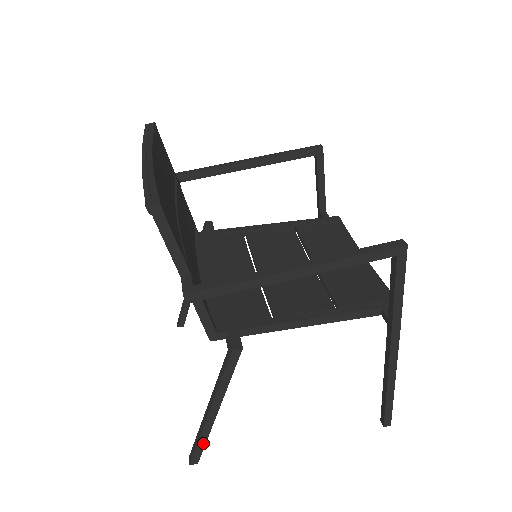
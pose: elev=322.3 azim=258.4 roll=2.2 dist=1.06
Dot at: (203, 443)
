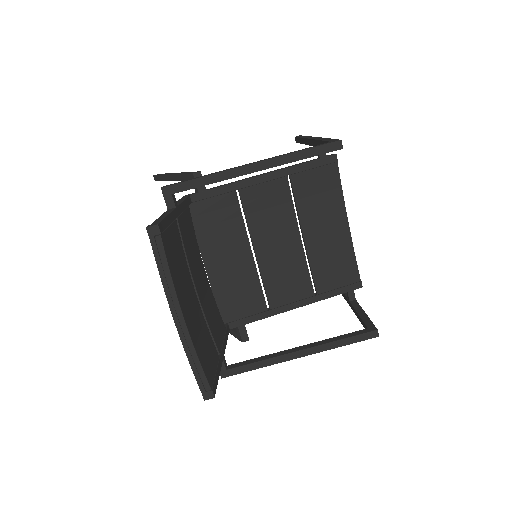
Dot at: occluded
